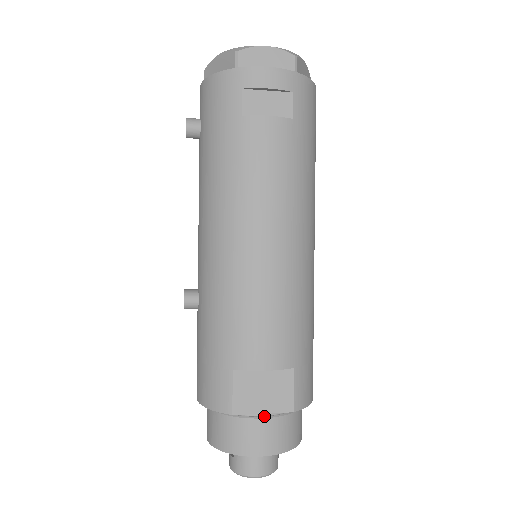
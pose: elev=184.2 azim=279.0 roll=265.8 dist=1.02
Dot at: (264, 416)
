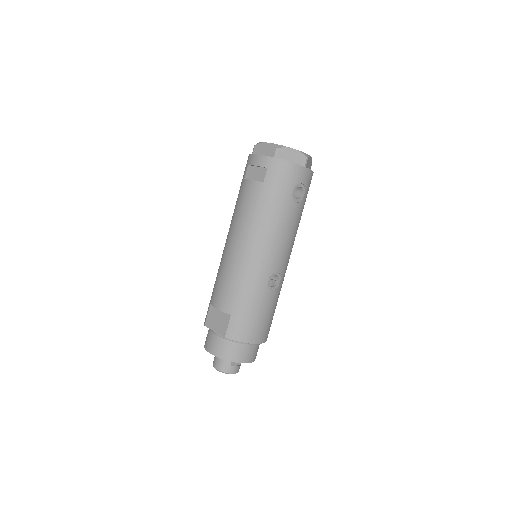
Dot at: (216, 334)
